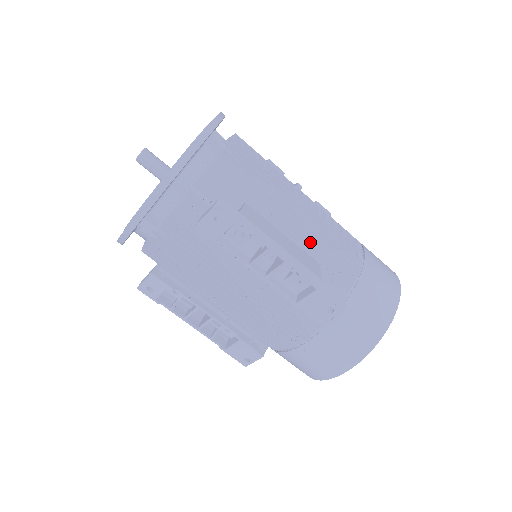
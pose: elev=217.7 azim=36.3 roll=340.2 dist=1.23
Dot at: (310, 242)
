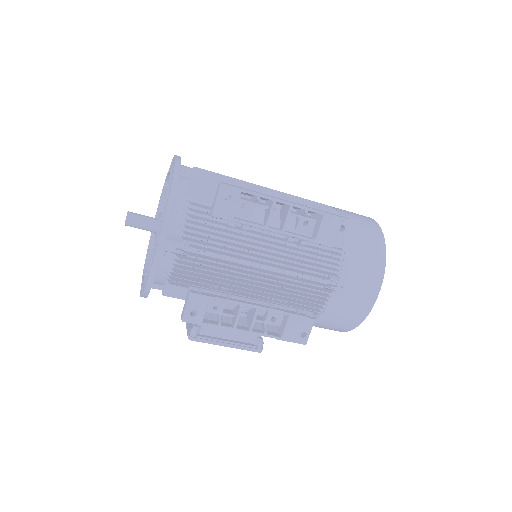
Dot at: occluded
